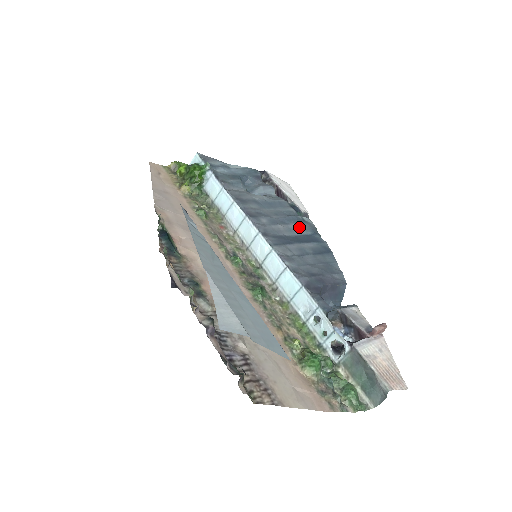
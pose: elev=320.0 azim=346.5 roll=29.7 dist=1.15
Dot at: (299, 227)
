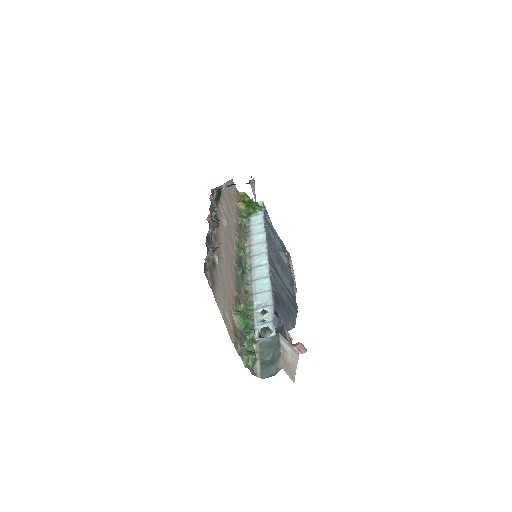
Dot at: (289, 283)
